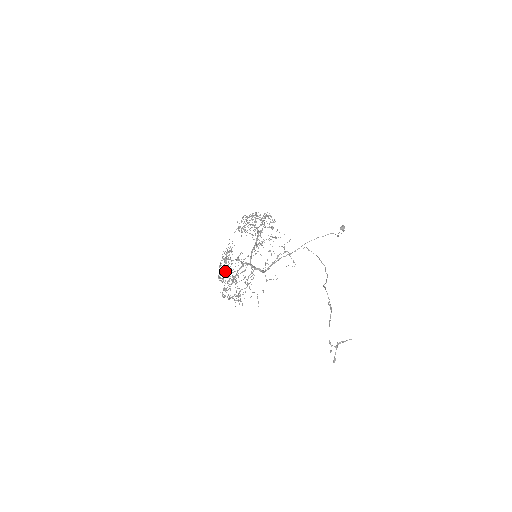
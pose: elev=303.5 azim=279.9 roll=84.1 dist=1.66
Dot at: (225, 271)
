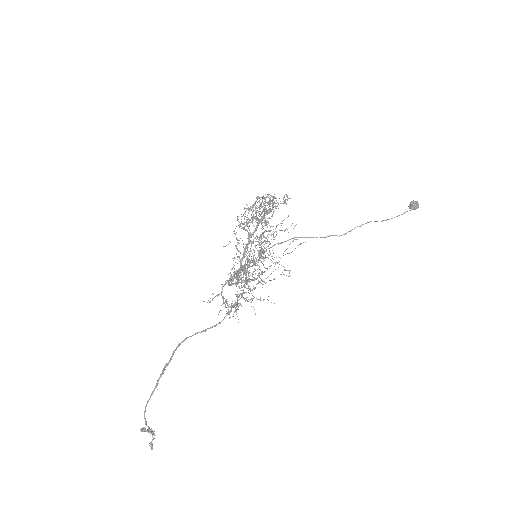
Dot at: occluded
